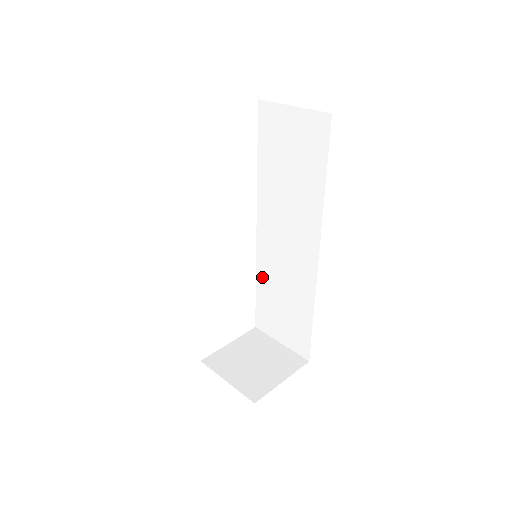
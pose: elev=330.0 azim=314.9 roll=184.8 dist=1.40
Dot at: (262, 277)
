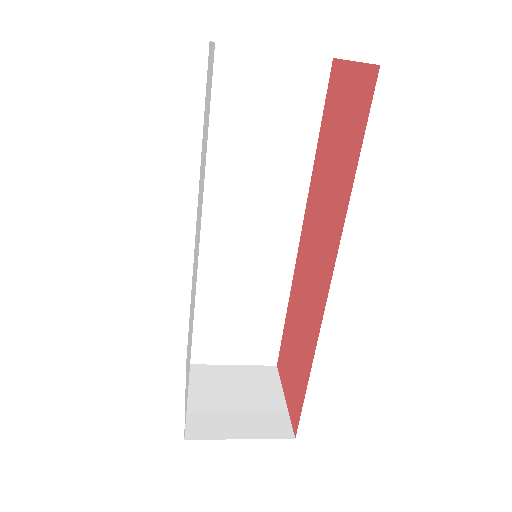
Dot at: (203, 292)
